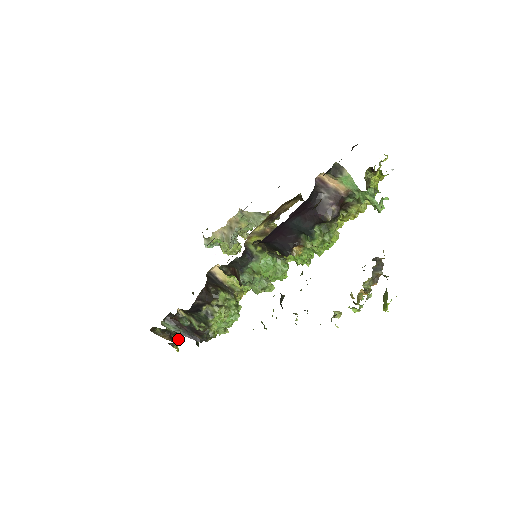
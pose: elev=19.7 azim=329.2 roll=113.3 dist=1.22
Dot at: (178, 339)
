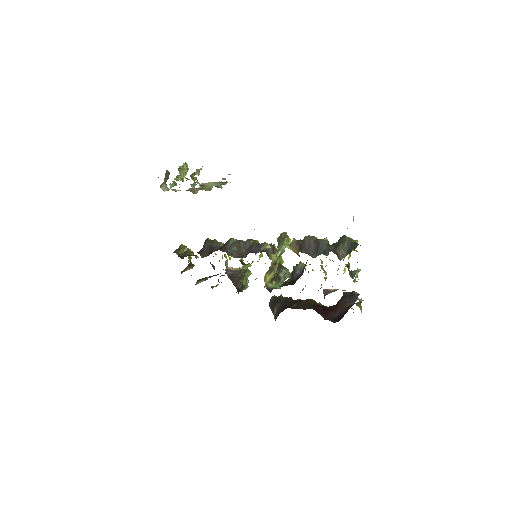
Dot at: occluded
